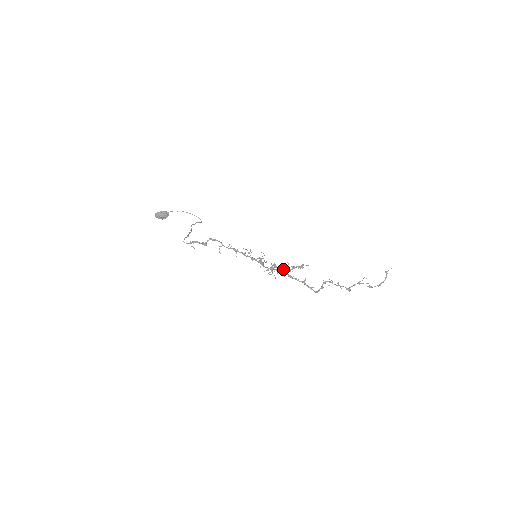
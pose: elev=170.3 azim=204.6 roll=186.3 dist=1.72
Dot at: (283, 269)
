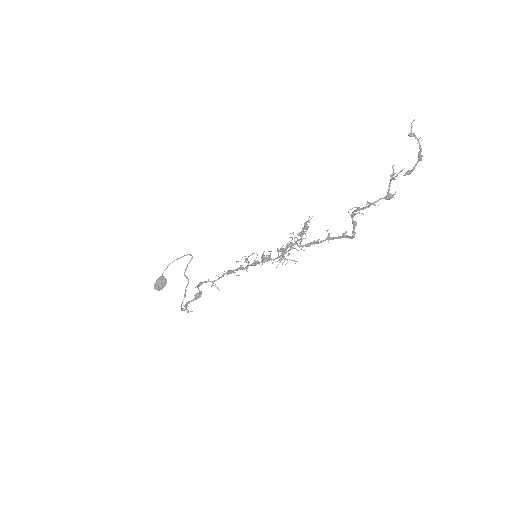
Dot at: (293, 245)
